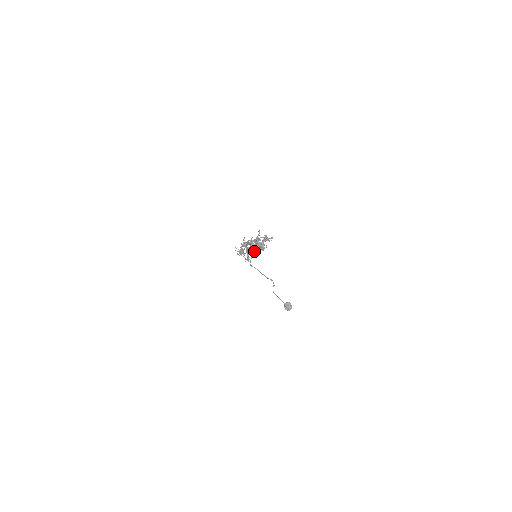
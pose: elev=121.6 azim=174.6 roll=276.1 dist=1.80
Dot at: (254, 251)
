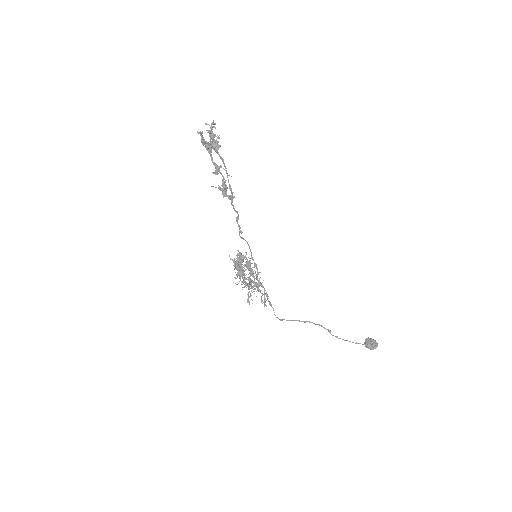
Dot at: (231, 204)
